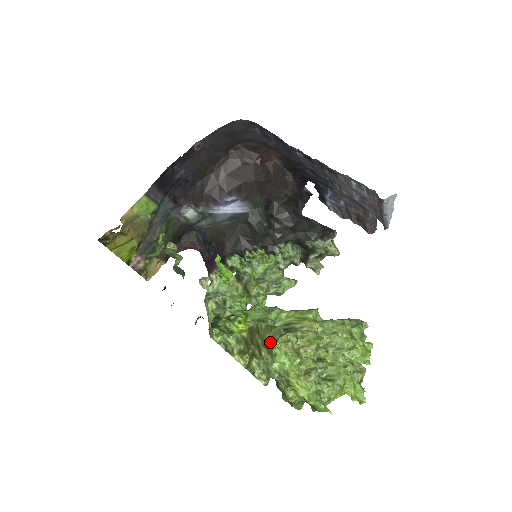
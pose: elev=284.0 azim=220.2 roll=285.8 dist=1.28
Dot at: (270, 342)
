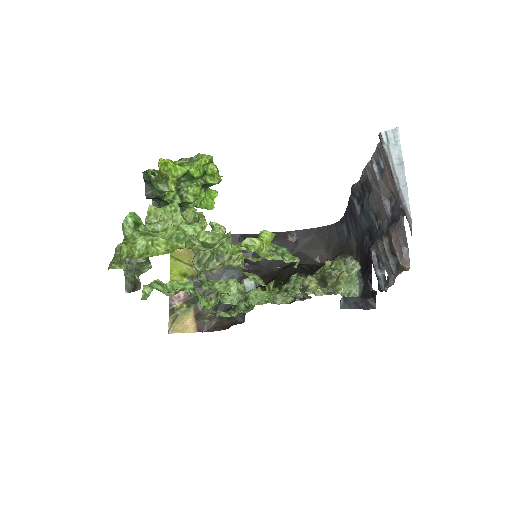
Dot at: occluded
